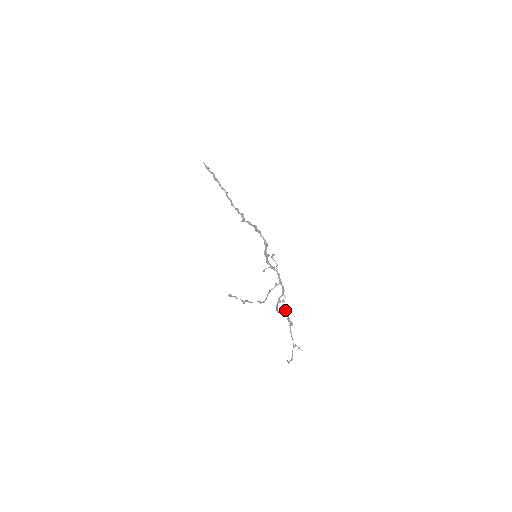
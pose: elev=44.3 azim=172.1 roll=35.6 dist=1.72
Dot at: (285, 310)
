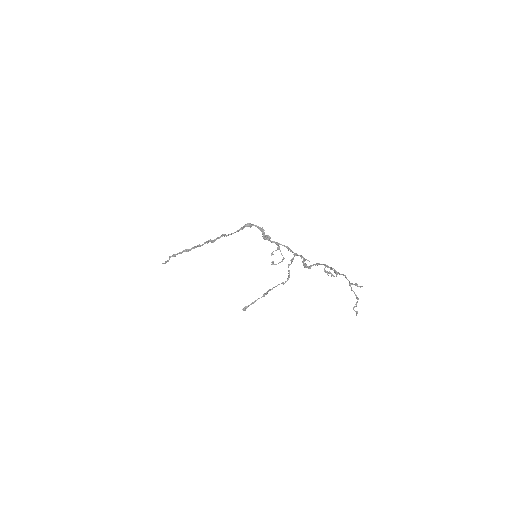
Dot at: (316, 263)
